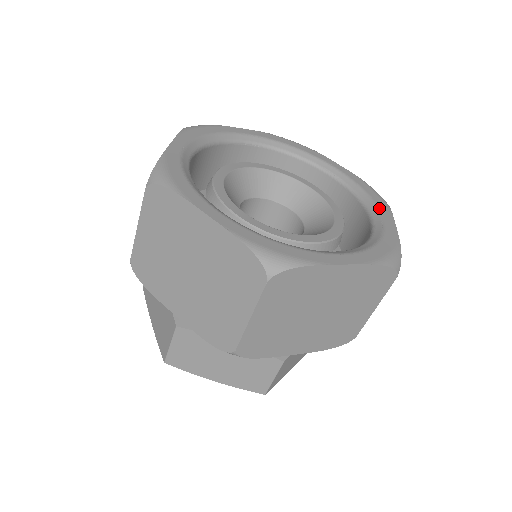
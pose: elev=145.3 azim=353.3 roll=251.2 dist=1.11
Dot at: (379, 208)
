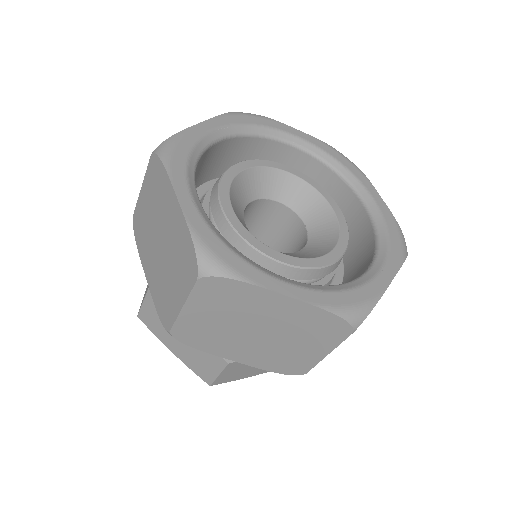
Dot at: (360, 181)
